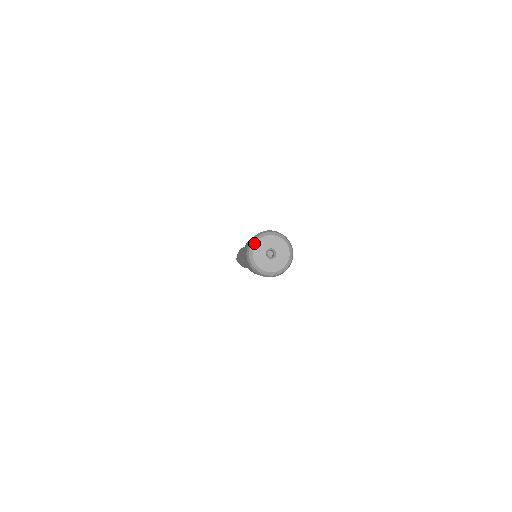
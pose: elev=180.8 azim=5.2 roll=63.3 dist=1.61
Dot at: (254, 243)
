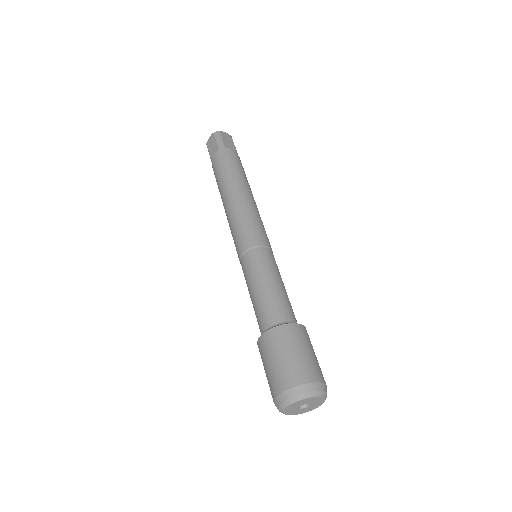
Dot at: (288, 404)
